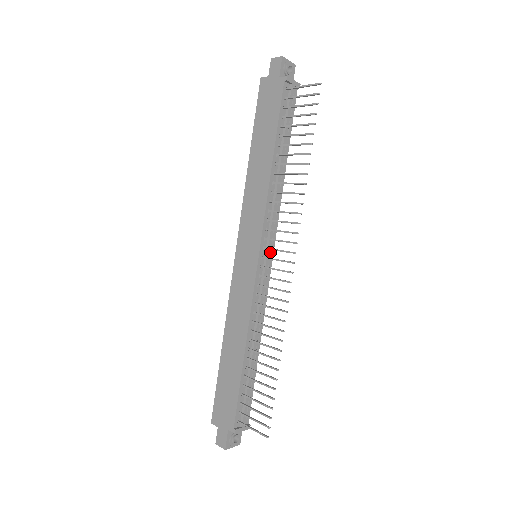
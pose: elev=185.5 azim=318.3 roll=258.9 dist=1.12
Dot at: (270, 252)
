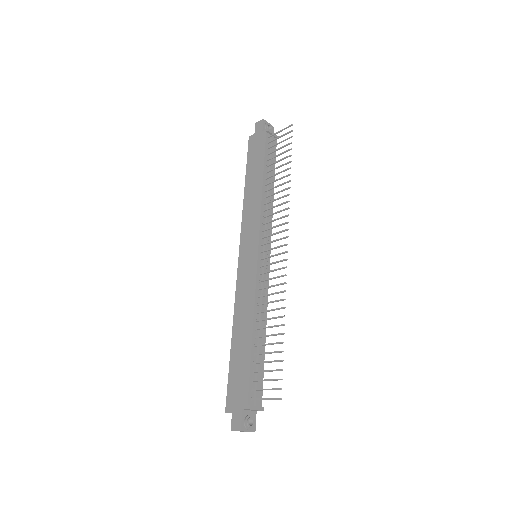
Dot at: (267, 251)
